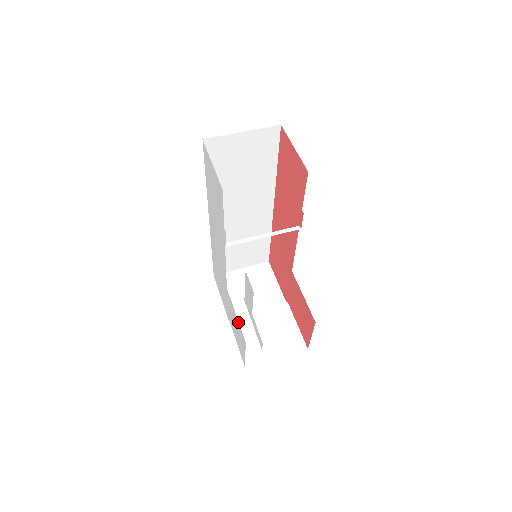
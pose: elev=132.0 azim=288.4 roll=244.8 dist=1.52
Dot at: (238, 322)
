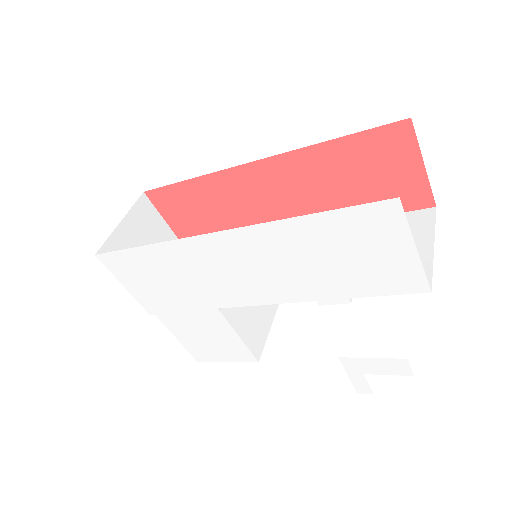
Dot at: (243, 344)
